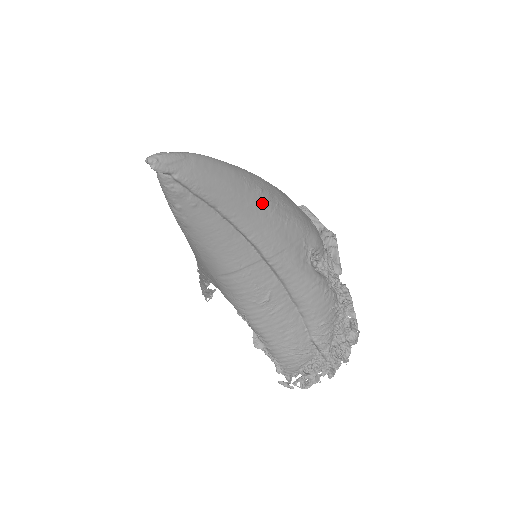
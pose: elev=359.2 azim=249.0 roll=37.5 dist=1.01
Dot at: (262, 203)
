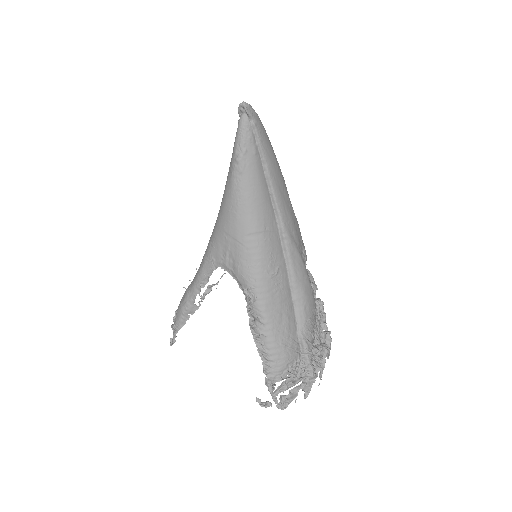
Dot at: (285, 186)
